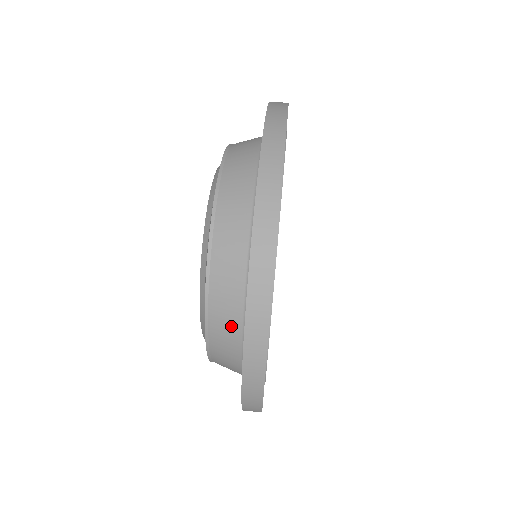
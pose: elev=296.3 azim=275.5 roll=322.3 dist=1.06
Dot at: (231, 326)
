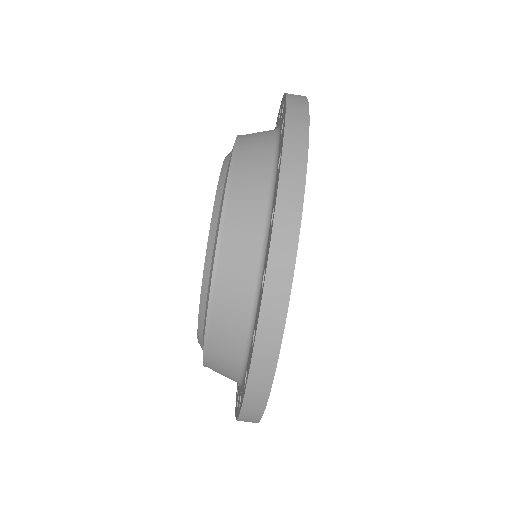
Dot at: (237, 319)
